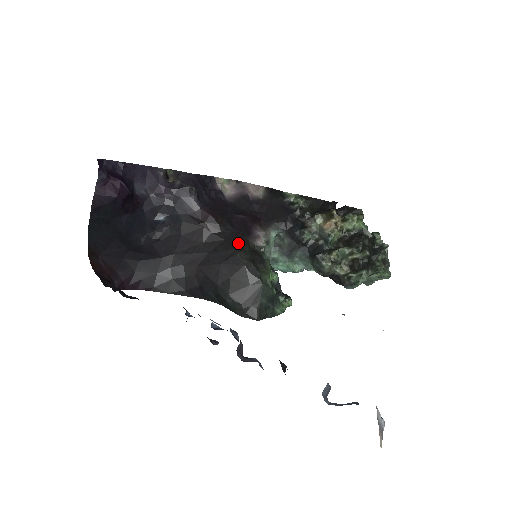
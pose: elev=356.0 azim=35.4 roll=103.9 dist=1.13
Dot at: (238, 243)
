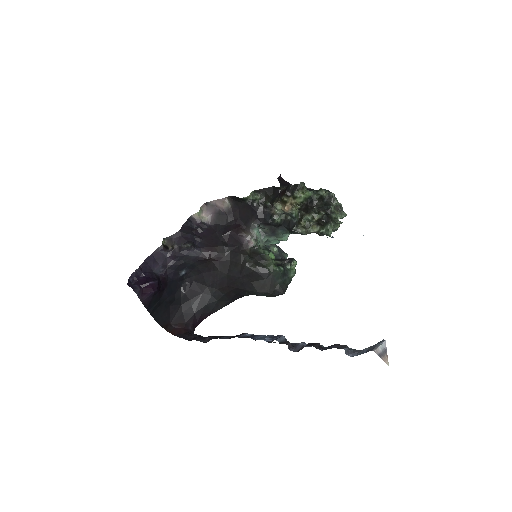
Dot at: (240, 258)
